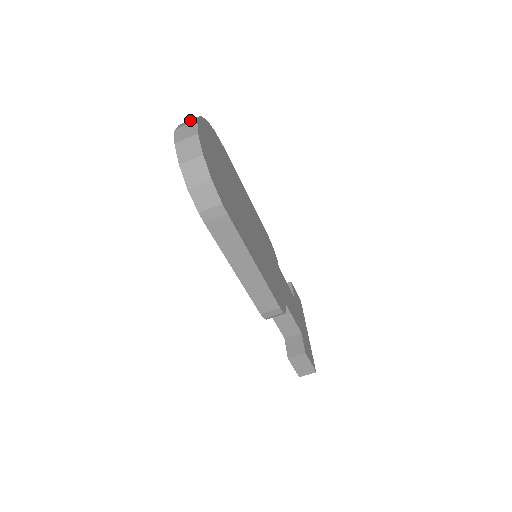
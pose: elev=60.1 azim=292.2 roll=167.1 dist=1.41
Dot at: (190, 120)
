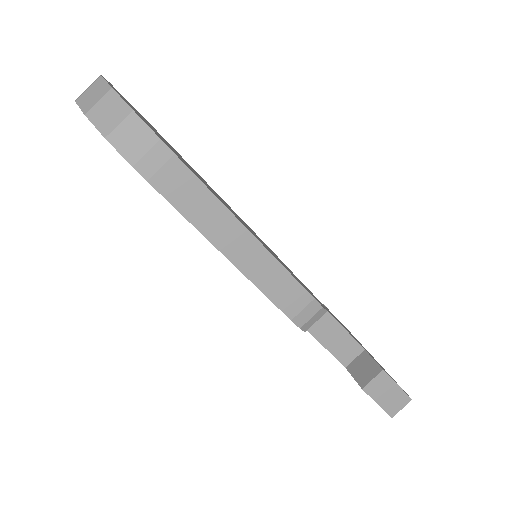
Dot at: occluded
